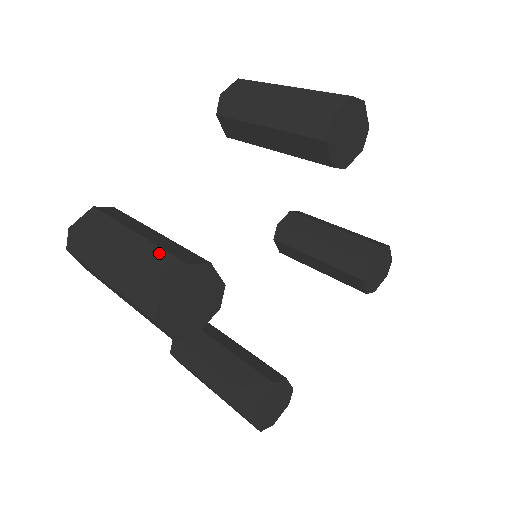
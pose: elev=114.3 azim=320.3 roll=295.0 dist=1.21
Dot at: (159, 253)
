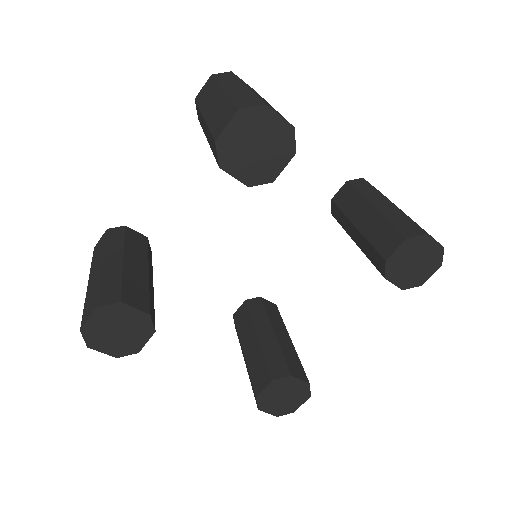
Dot at: (97, 289)
